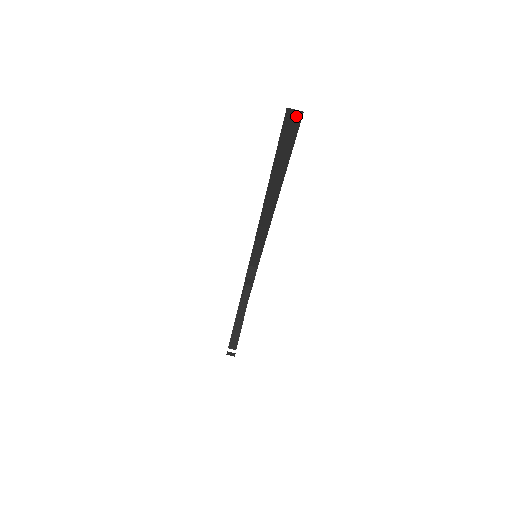
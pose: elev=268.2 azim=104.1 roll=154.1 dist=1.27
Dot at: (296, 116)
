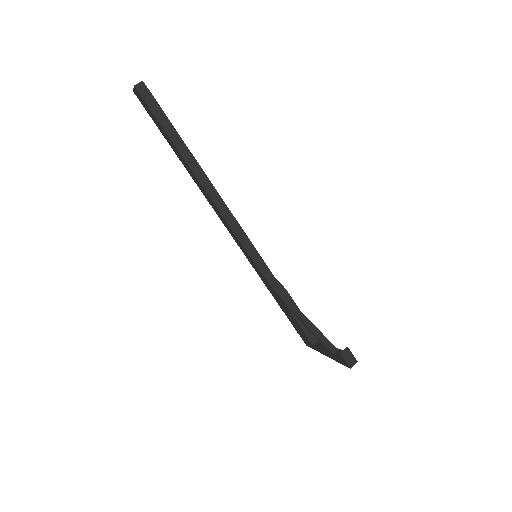
Dot at: (143, 87)
